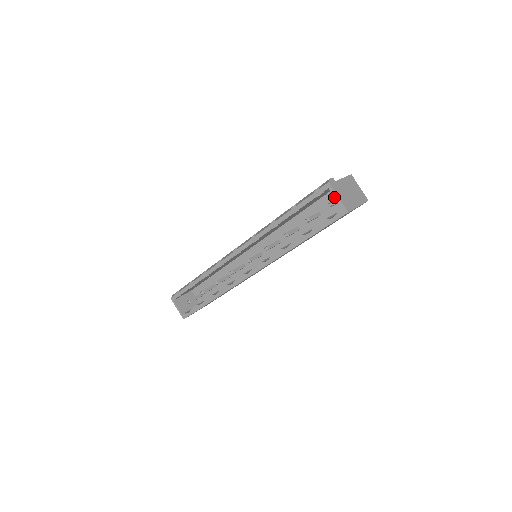
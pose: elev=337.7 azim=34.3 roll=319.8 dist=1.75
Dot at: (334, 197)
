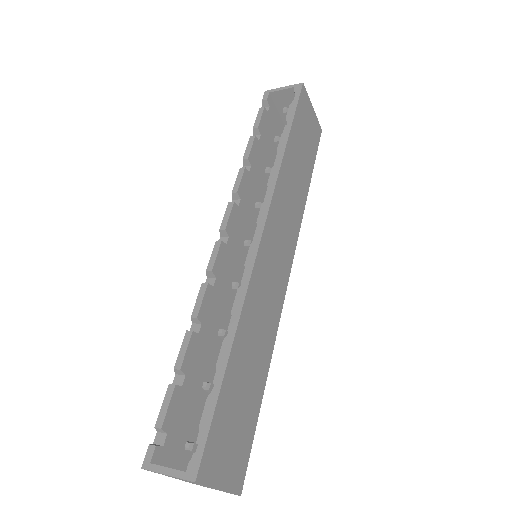
Dot at: occluded
